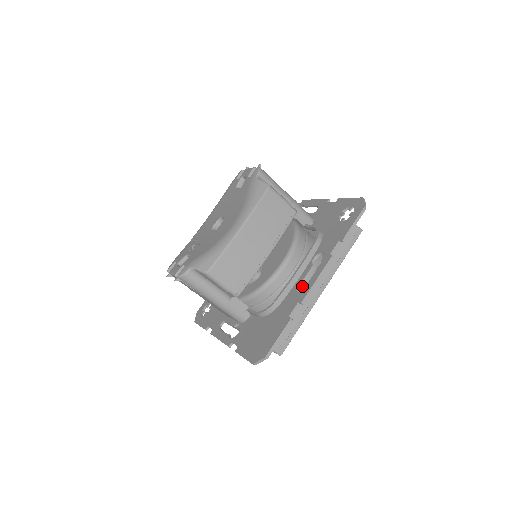
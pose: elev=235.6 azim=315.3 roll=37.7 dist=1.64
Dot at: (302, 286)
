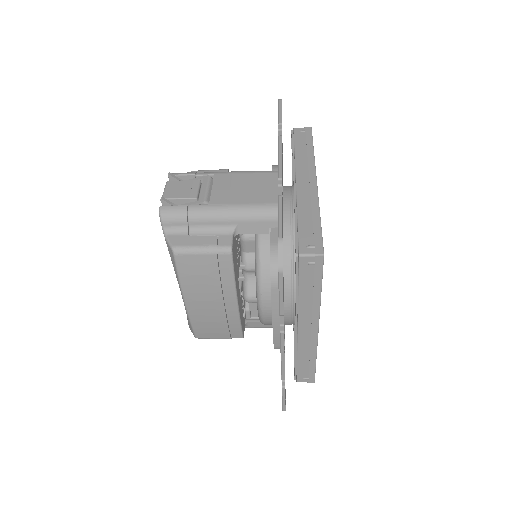
Dot at: occluded
